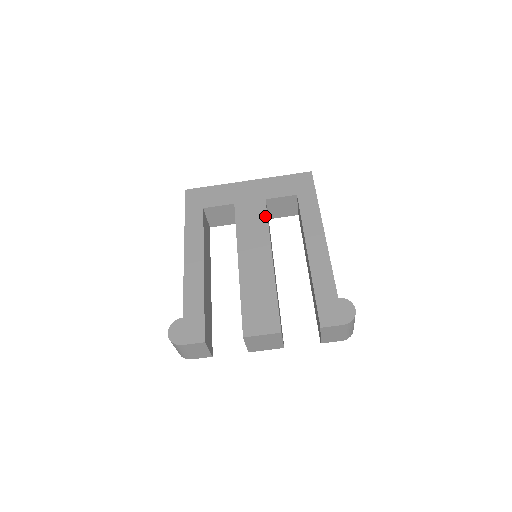
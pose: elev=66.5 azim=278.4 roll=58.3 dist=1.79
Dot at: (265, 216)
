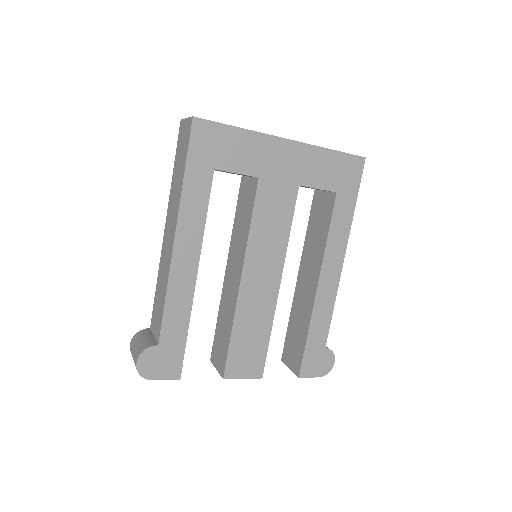
Dot at: (291, 216)
